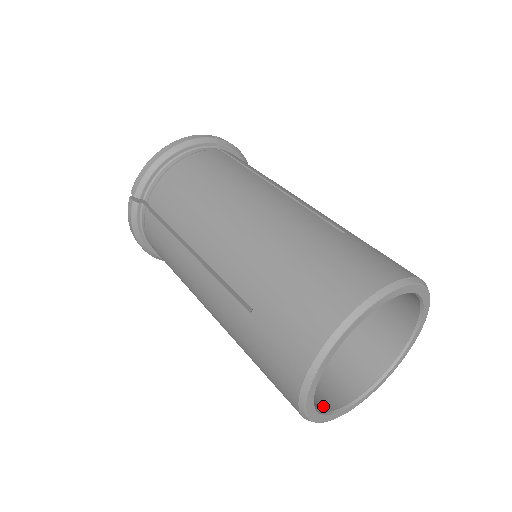
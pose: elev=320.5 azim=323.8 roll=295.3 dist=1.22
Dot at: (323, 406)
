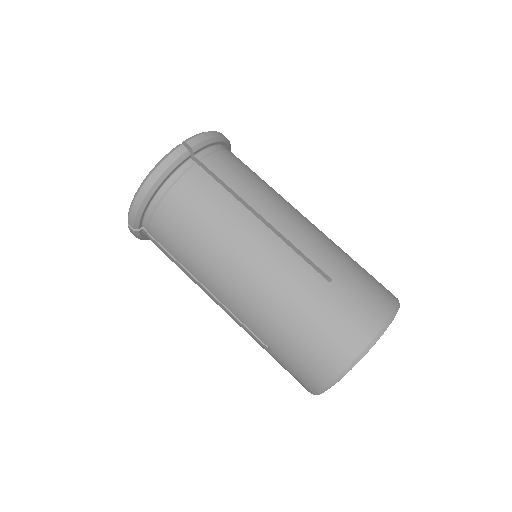
Dot at: occluded
